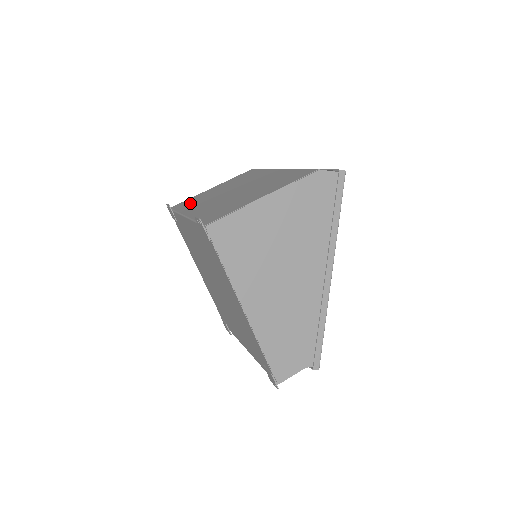
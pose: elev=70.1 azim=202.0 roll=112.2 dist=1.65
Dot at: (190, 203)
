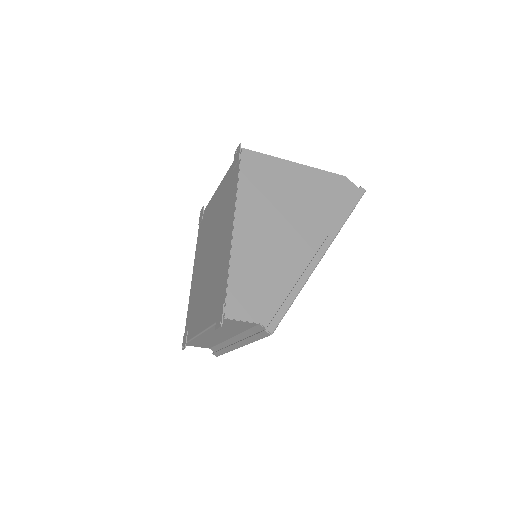
Dot at: occluded
